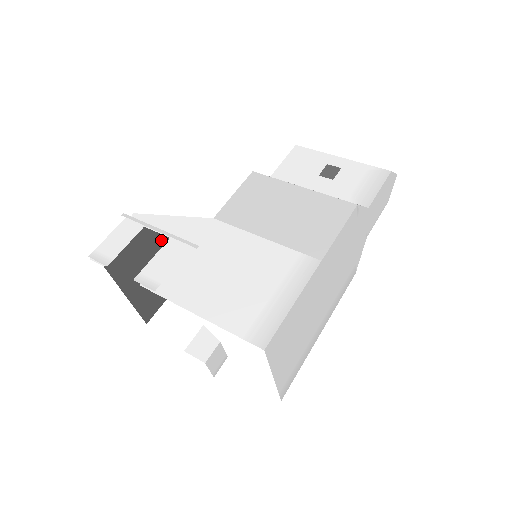
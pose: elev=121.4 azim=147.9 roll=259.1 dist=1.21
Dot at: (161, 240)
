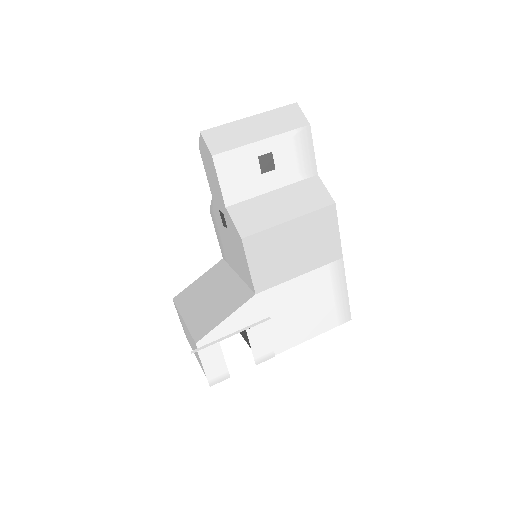
Dot at: occluded
